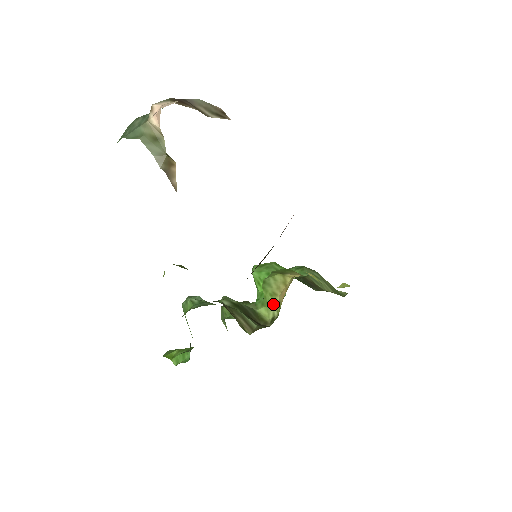
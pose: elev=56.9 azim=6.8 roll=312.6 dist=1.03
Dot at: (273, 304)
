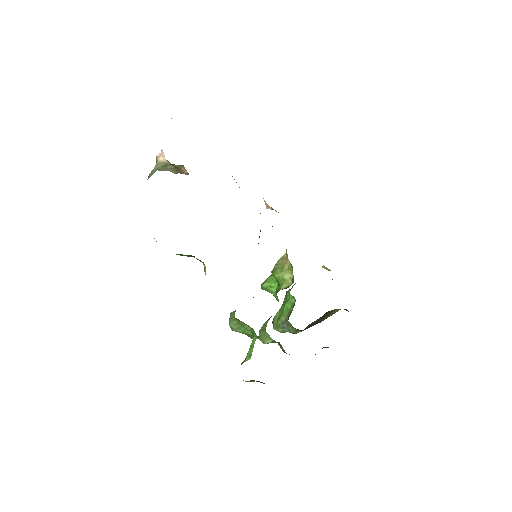
Dot at: (286, 273)
